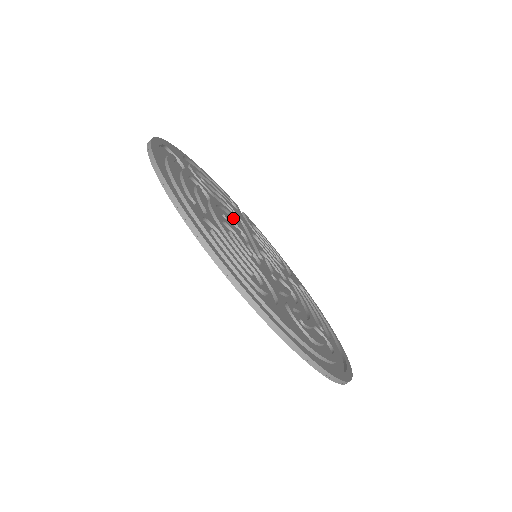
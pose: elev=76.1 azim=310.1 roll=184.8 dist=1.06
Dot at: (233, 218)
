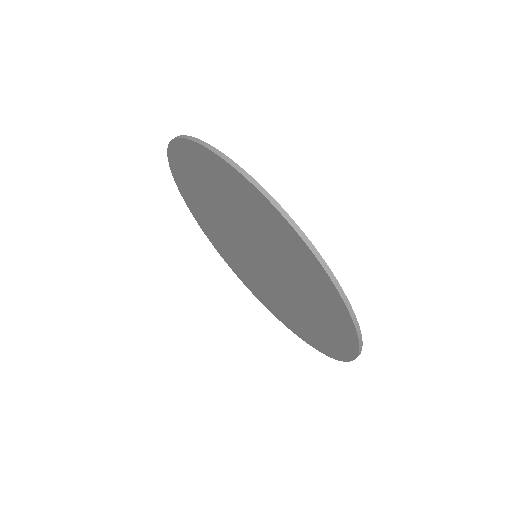
Dot at: occluded
